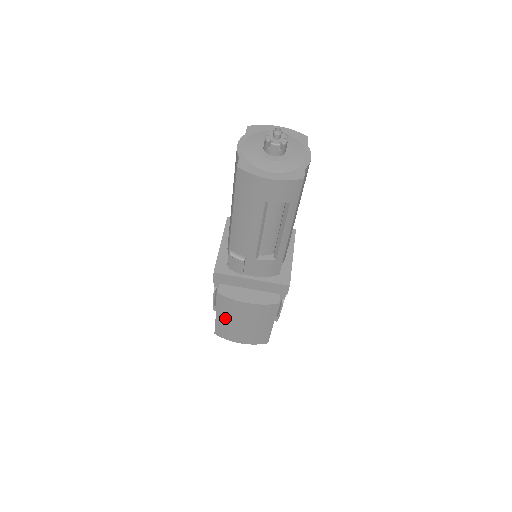
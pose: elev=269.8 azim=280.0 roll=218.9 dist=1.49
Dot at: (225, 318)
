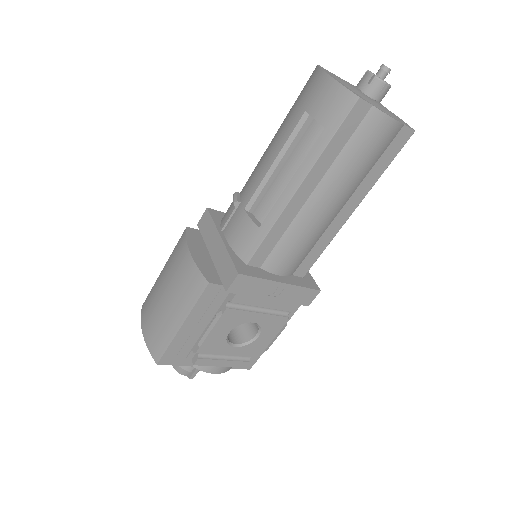
Dot at: (163, 274)
